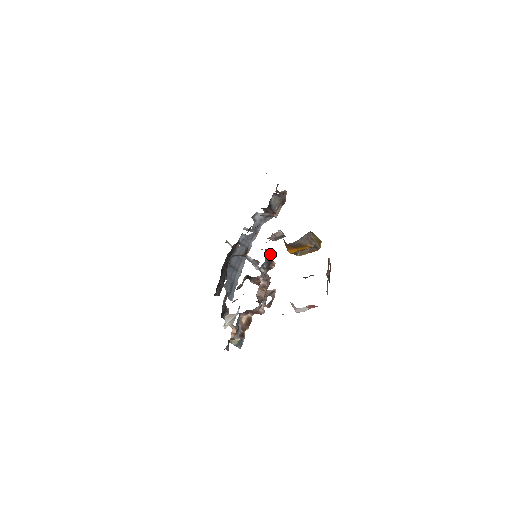
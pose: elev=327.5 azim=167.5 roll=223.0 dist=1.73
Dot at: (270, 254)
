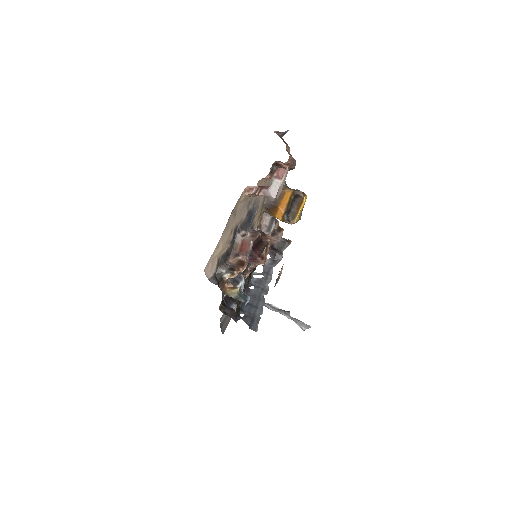
Dot at: occluded
